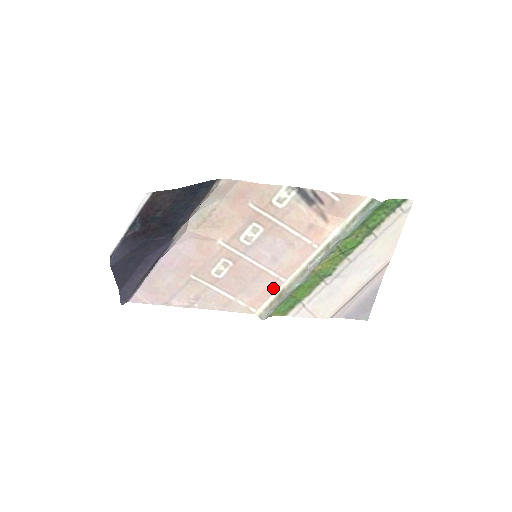
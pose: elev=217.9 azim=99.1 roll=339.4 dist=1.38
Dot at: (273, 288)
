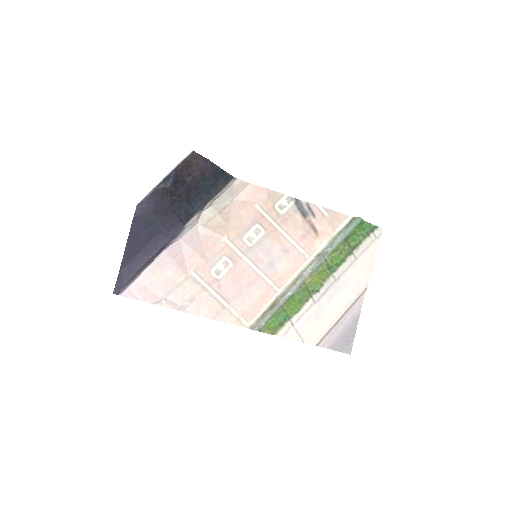
Dot at: (266, 297)
